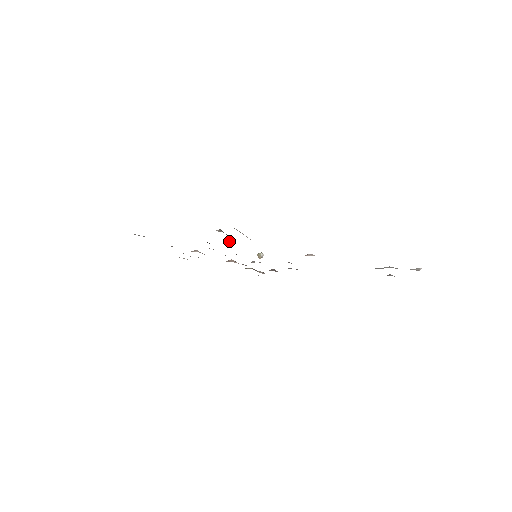
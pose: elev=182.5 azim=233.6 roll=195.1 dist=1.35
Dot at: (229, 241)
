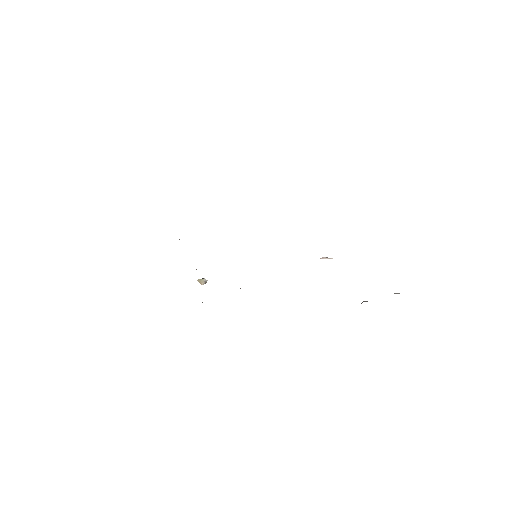
Dot at: occluded
